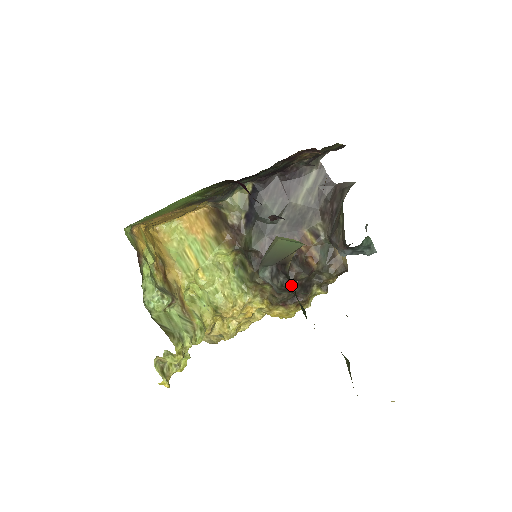
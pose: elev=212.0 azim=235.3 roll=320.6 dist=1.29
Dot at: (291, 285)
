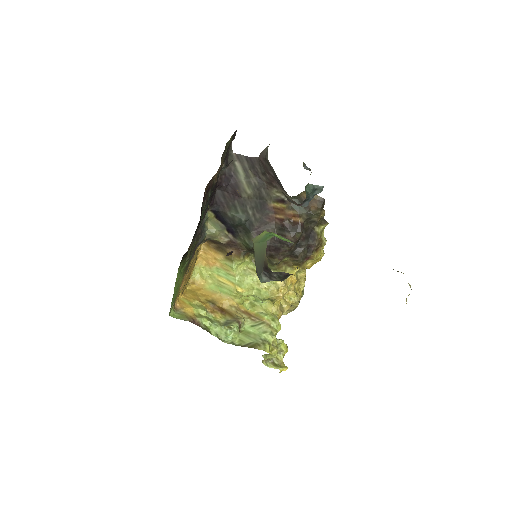
Dot at: (284, 273)
